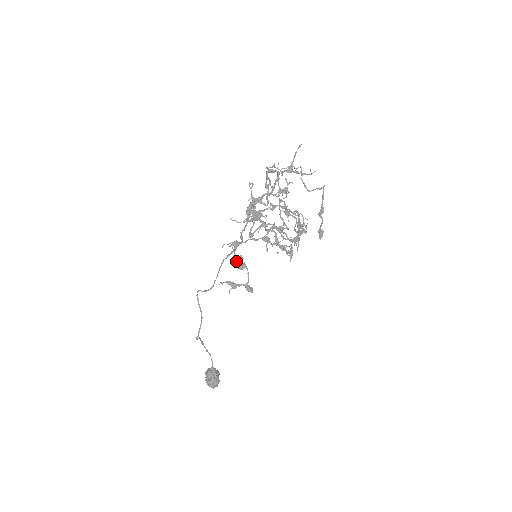
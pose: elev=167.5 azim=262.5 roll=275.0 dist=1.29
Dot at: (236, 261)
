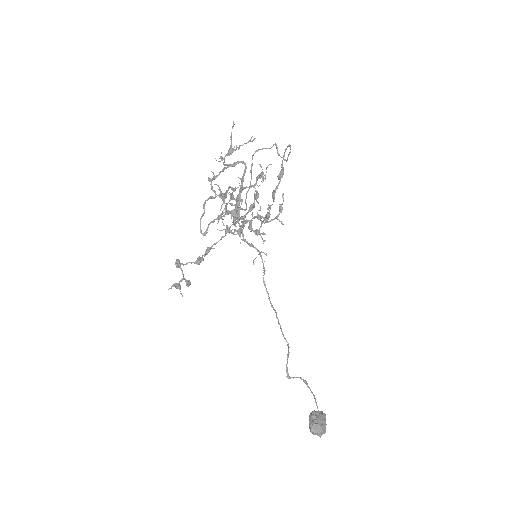
Dot at: (187, 263)
